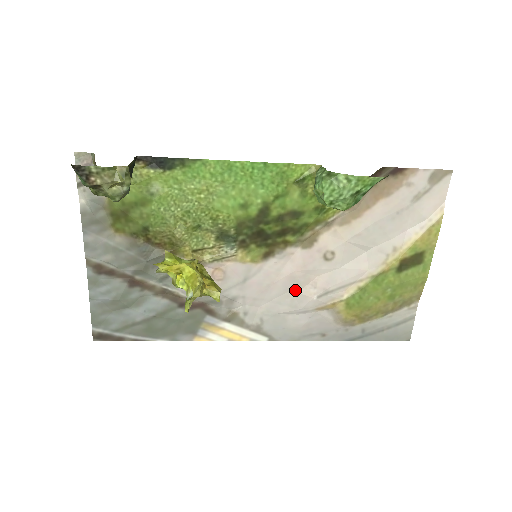
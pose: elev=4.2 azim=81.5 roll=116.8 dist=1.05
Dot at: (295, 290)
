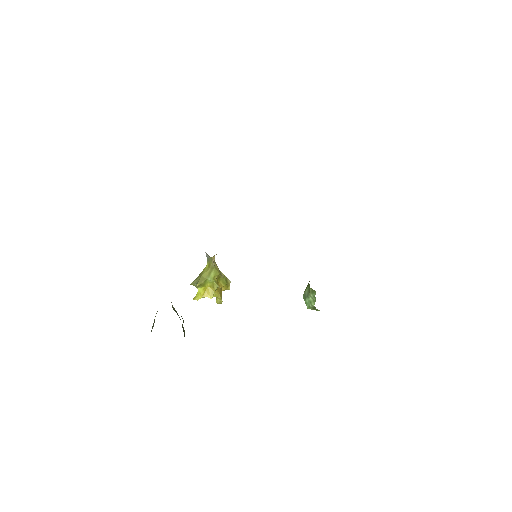
Dot at: occluded
